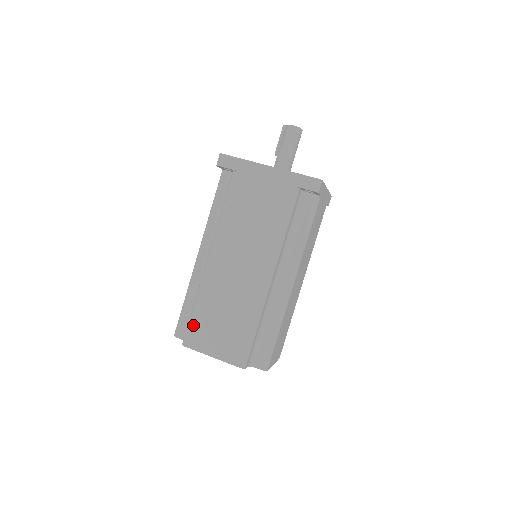
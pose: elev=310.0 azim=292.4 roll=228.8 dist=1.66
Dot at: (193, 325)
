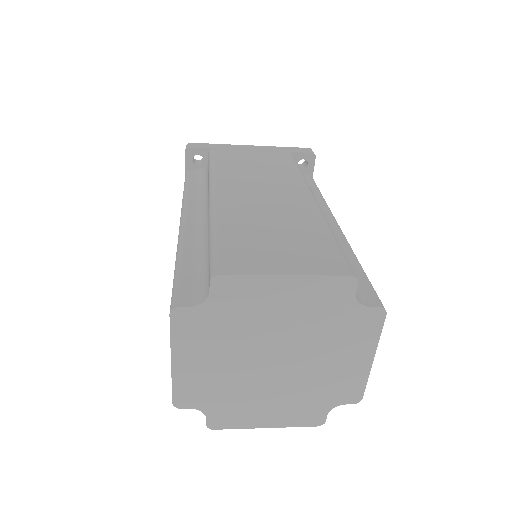
Dot at: (223, 248)
